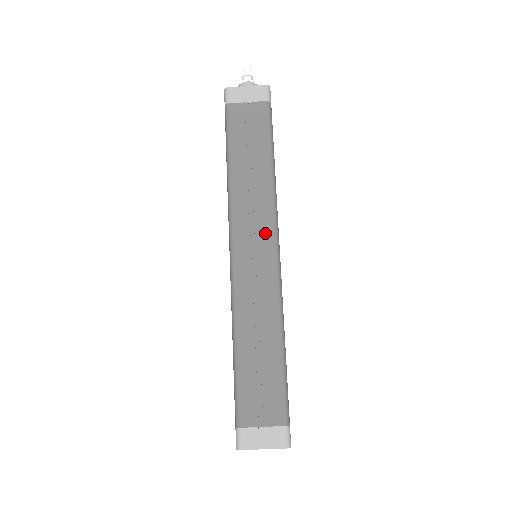
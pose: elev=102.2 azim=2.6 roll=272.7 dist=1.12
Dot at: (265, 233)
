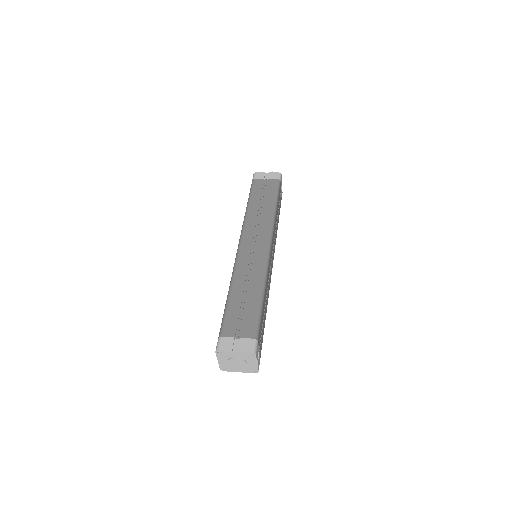
Dot at: (263, 236)
